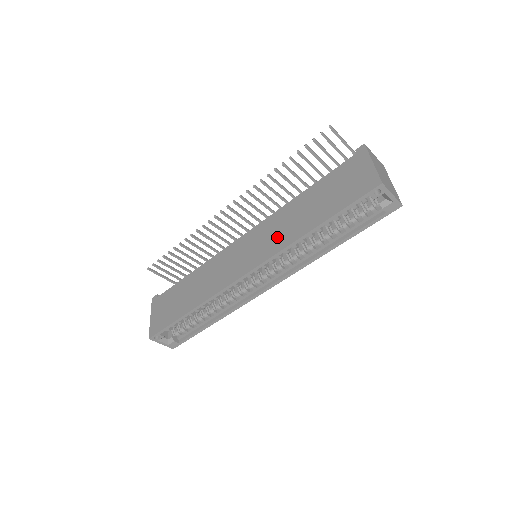
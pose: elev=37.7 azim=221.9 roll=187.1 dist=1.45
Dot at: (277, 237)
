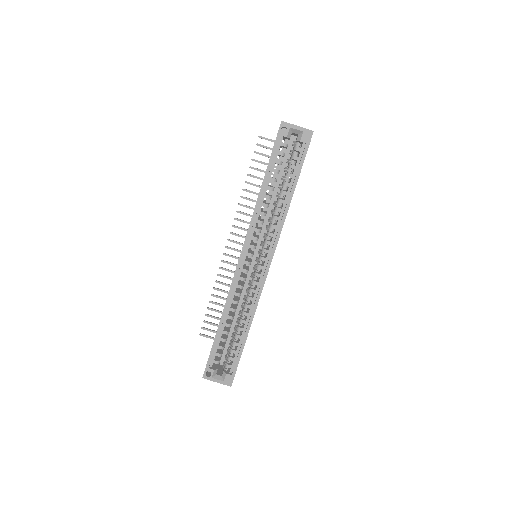
Dot at: occluded
